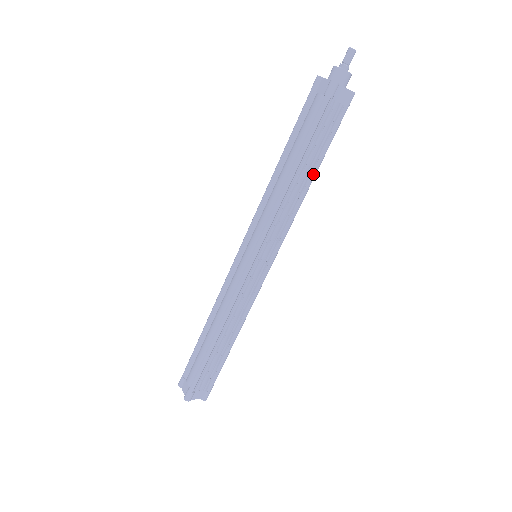
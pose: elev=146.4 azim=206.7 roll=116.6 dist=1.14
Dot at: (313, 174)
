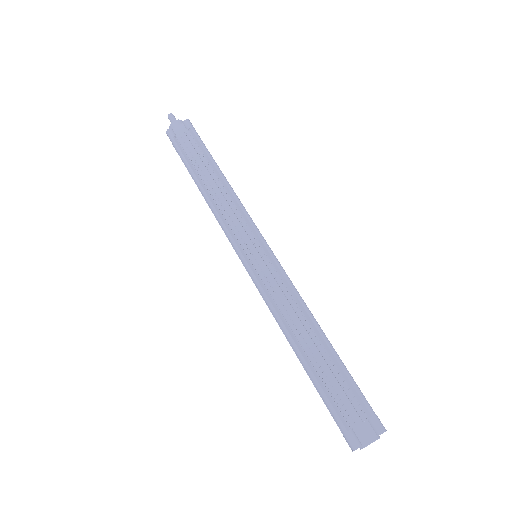
Dot at: (216, 171)
